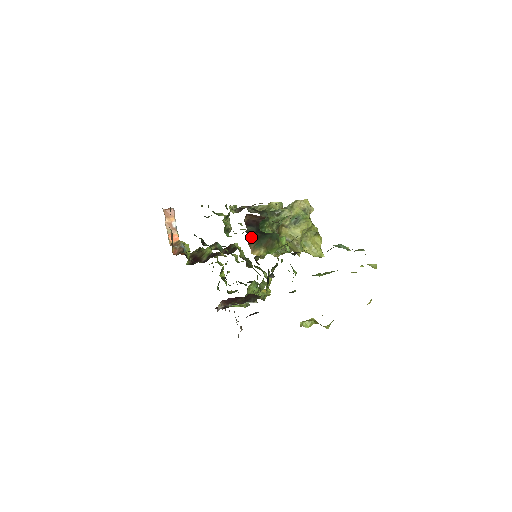
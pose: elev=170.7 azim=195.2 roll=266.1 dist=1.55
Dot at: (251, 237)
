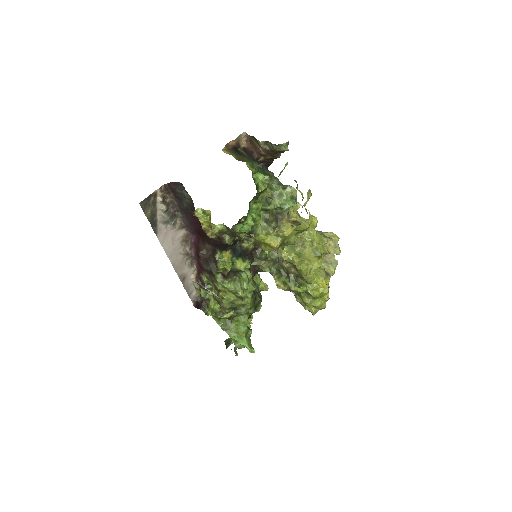
Dot at: (236, 151)
